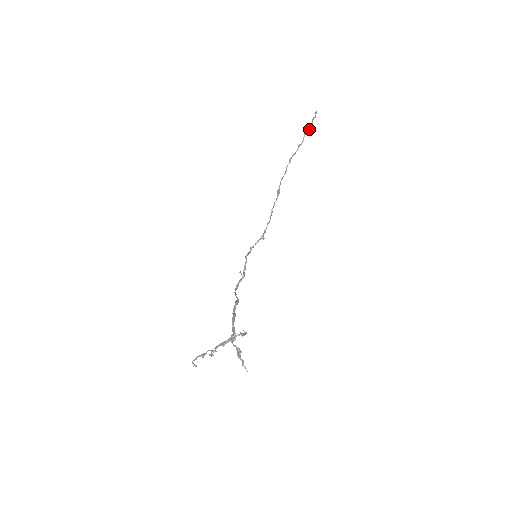
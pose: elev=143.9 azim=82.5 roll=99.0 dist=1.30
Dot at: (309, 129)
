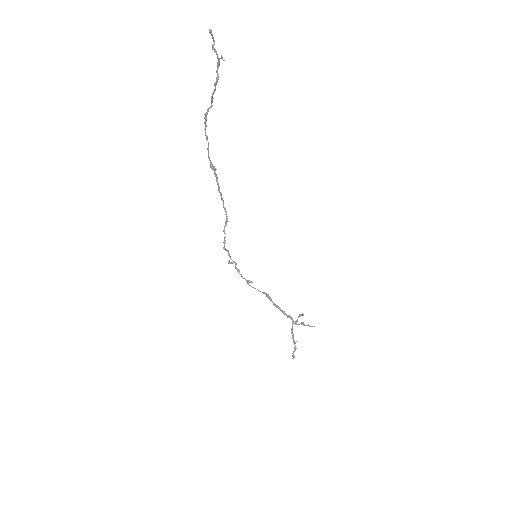
Dot at: (217, 71)
